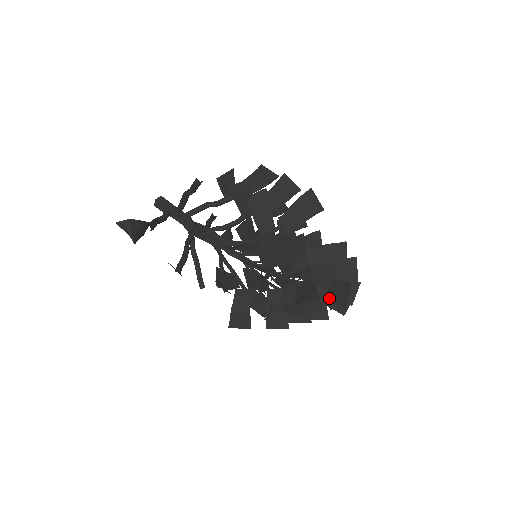
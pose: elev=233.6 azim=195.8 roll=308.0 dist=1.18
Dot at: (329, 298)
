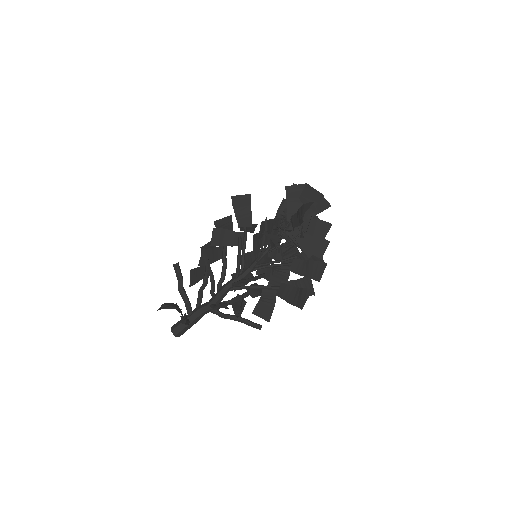
Dot at: (312, 208)
